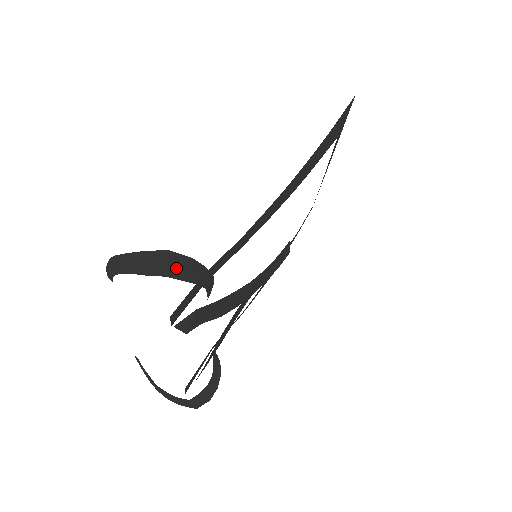
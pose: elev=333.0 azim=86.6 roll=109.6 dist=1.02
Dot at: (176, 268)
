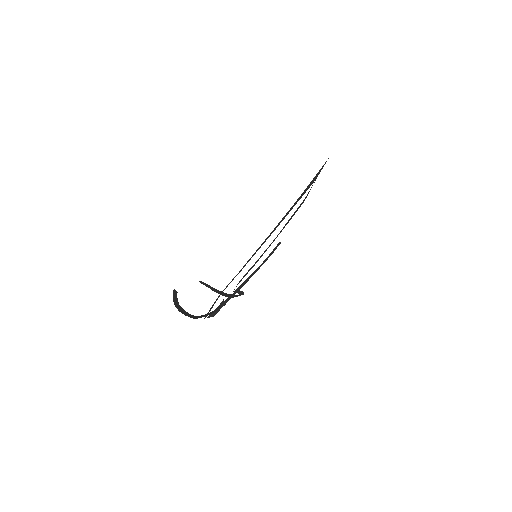
Dot at: (201, 316)
